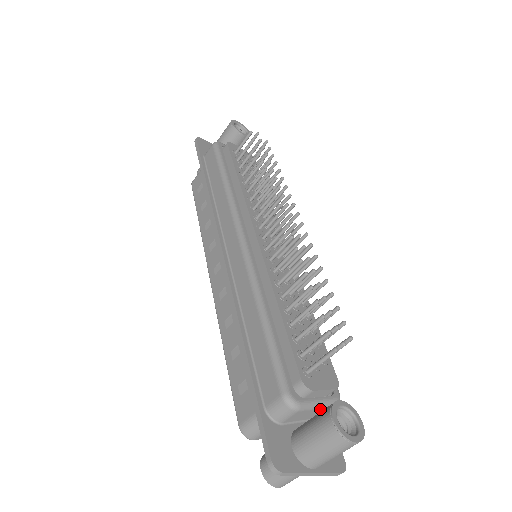
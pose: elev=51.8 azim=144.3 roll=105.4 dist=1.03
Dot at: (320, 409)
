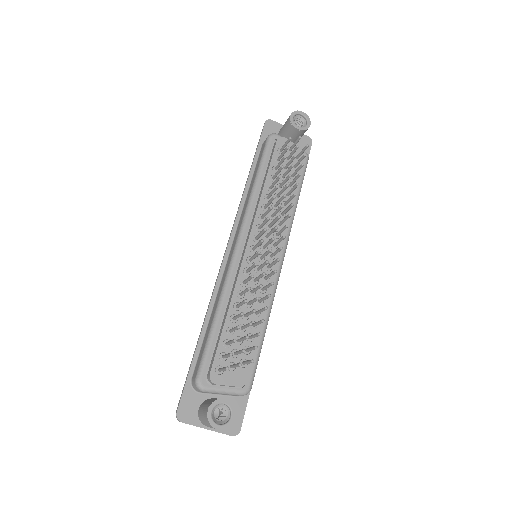
Dot at: (227, 394)
